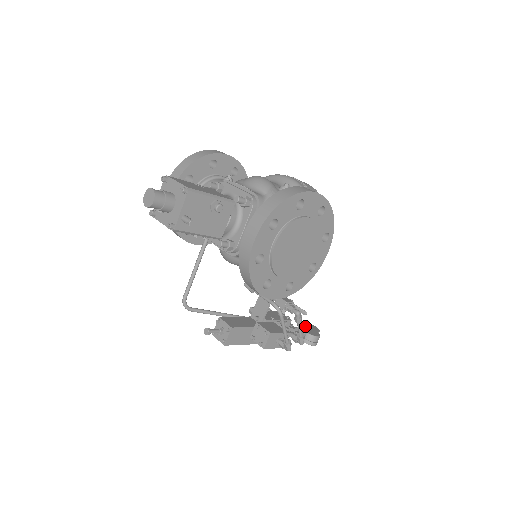
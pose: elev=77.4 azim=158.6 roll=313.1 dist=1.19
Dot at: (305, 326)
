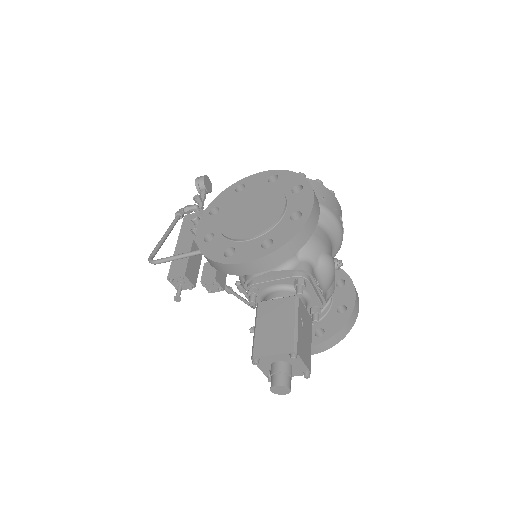
Dot at: (206, 188)
